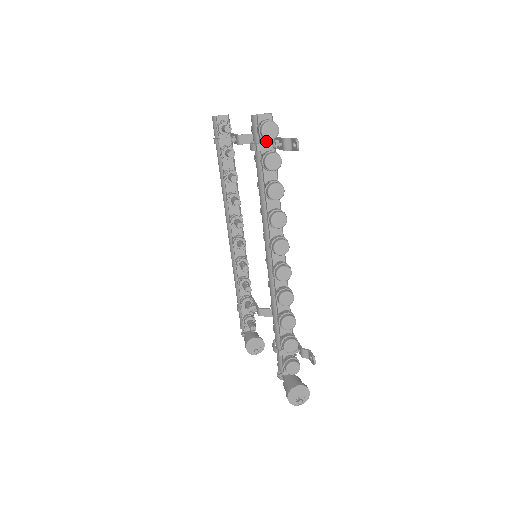
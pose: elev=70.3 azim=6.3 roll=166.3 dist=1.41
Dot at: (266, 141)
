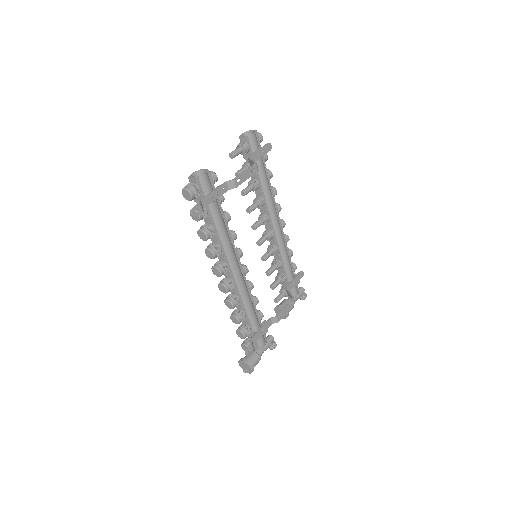
Dot at: occluded
